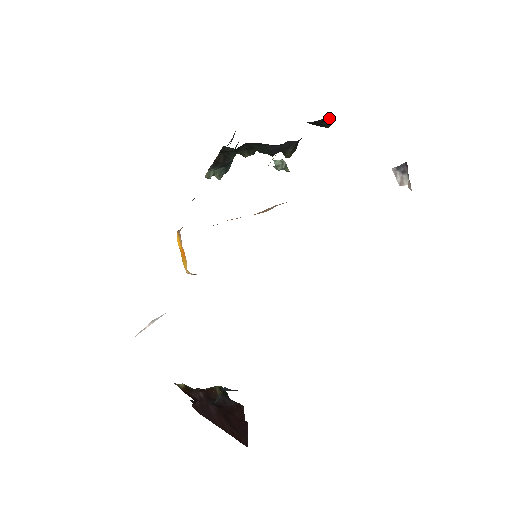
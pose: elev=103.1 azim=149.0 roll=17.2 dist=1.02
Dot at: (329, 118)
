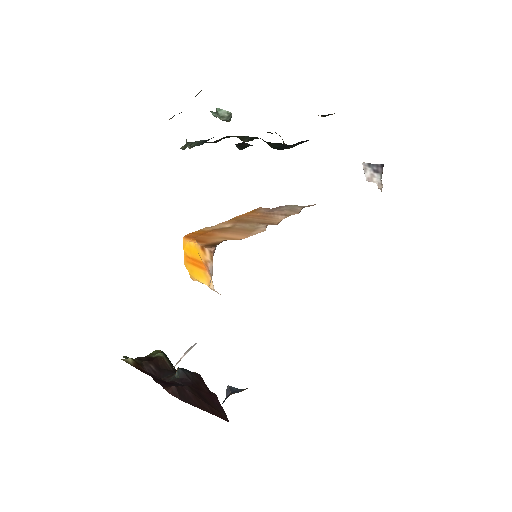
Dot at: occluded
